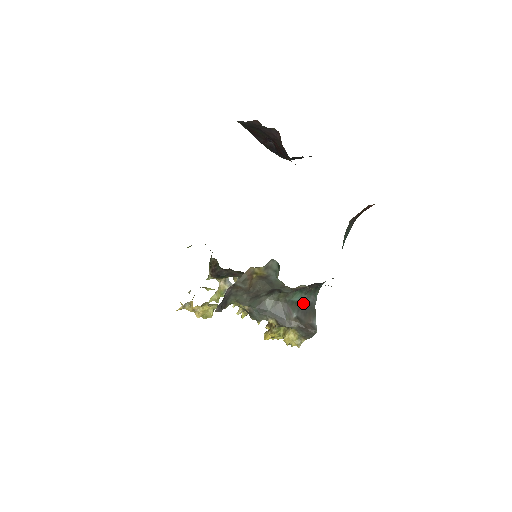
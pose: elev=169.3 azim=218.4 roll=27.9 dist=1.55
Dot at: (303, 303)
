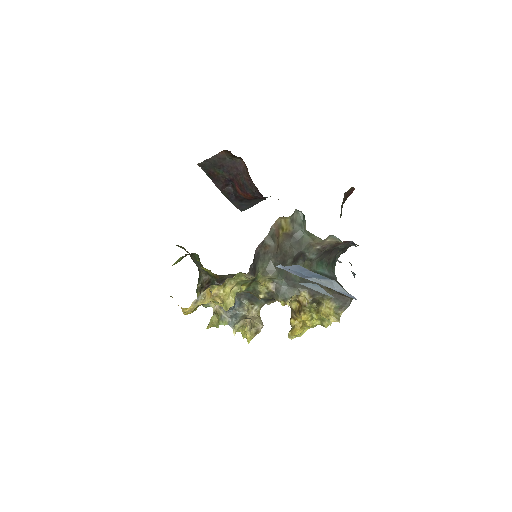
Dot at: (327, 276)
